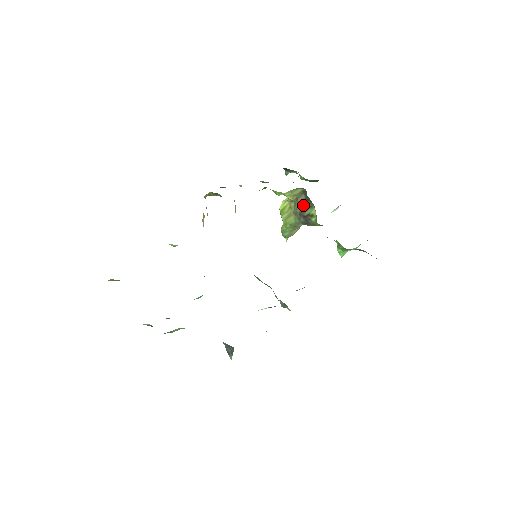
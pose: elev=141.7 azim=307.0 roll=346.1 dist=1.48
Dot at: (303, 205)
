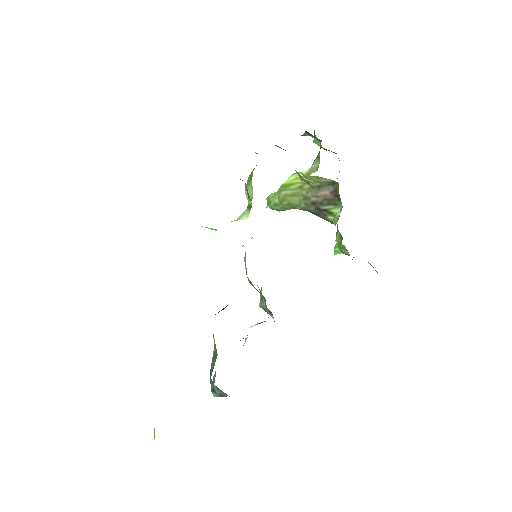
Dot at: (324, 197)
